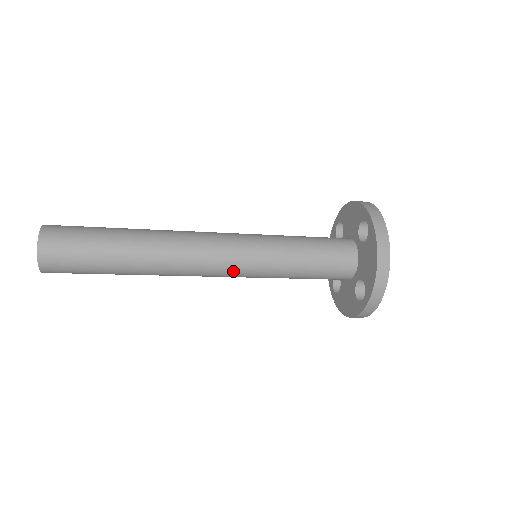
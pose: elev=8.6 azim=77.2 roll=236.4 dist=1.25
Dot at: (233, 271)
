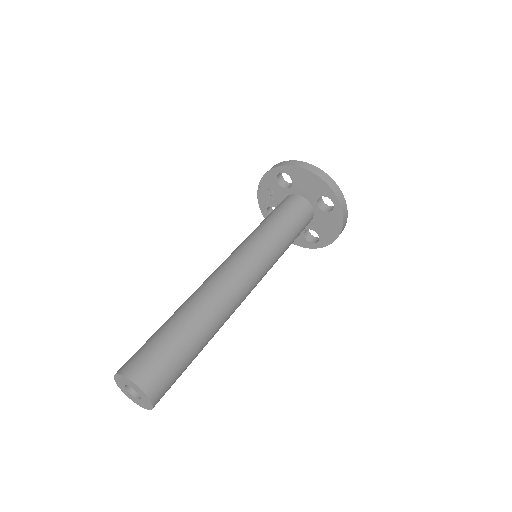
Dot at: occluded
